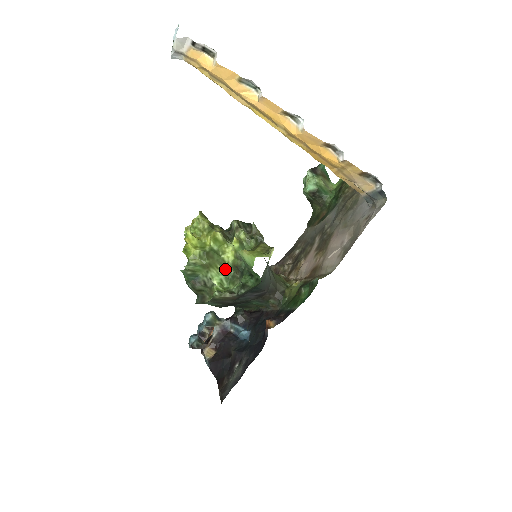
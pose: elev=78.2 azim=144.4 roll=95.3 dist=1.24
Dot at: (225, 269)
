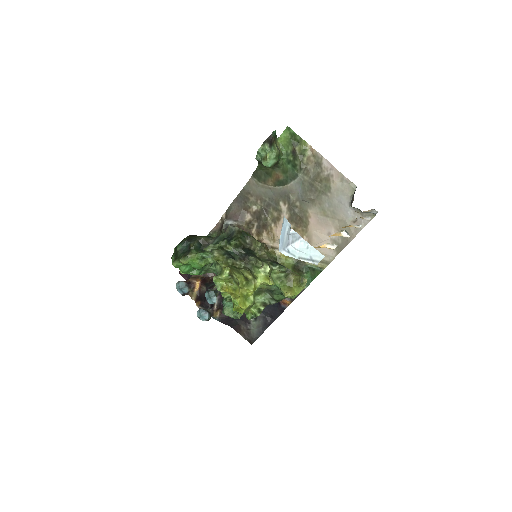
Dot at: occluded
